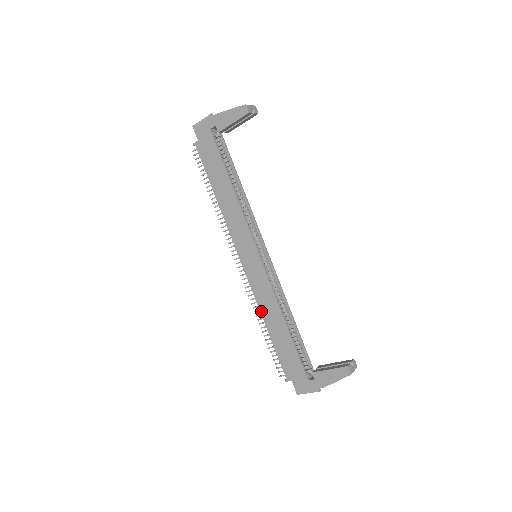
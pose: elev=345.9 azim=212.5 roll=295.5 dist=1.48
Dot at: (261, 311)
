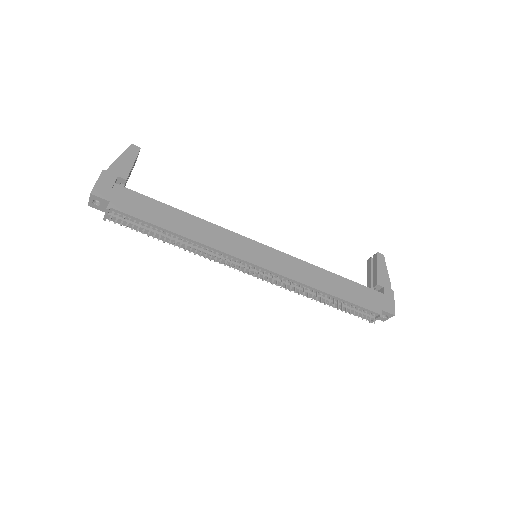
Dot at: (312, 286)
